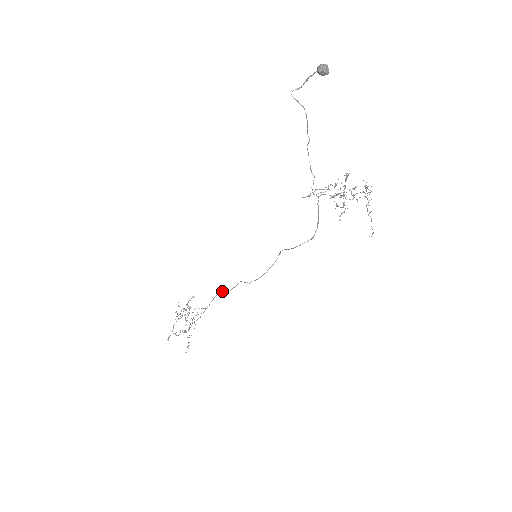
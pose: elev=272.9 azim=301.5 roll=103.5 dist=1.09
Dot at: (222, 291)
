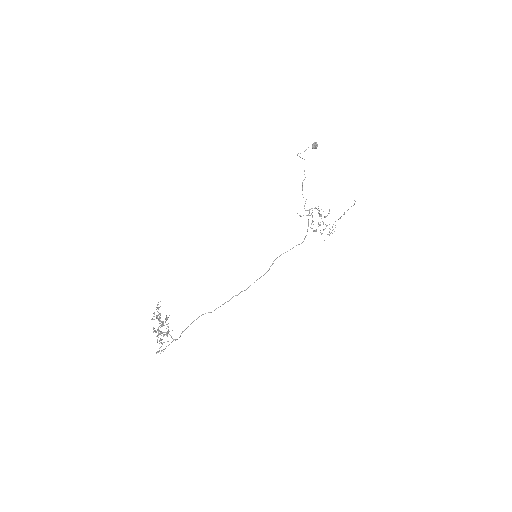
Dot at: (202, 314)
